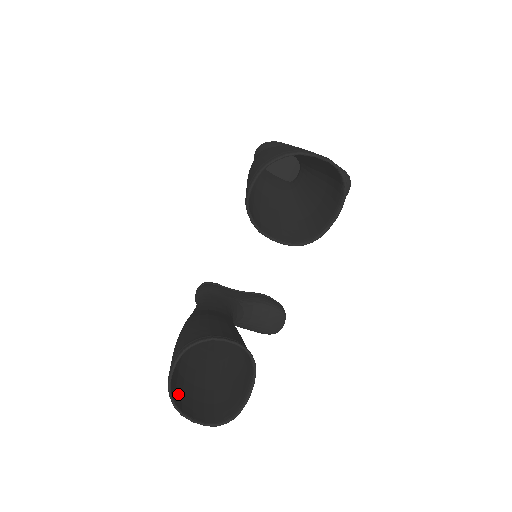
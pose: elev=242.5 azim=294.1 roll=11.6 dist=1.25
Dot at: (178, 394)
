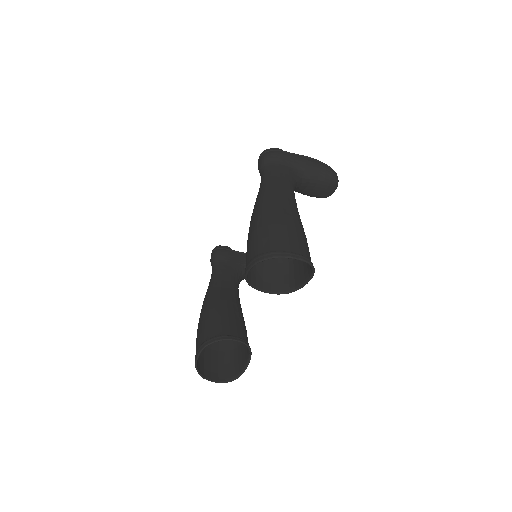
Dot at: (201, 362)
